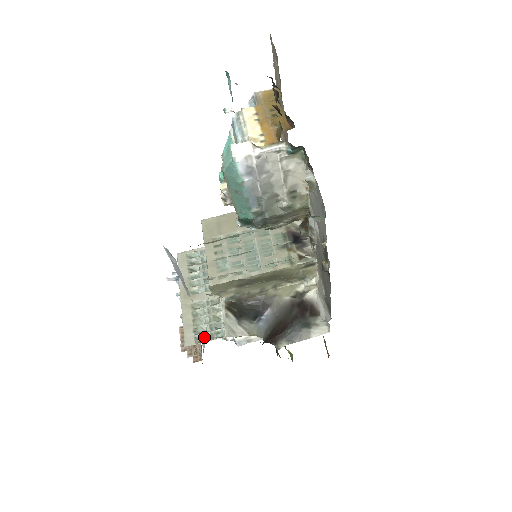
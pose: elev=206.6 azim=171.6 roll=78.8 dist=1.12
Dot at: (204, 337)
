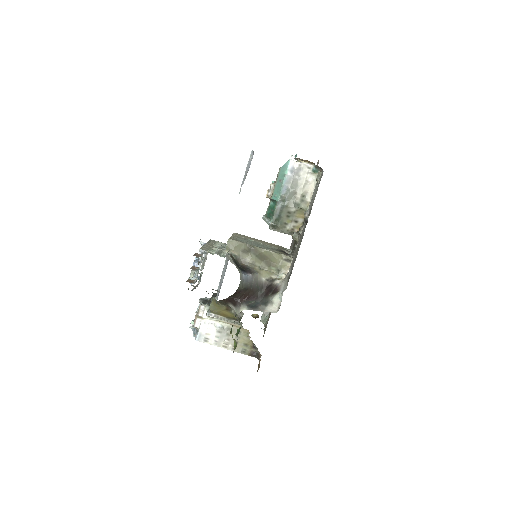
Dot at: (212, 253)
